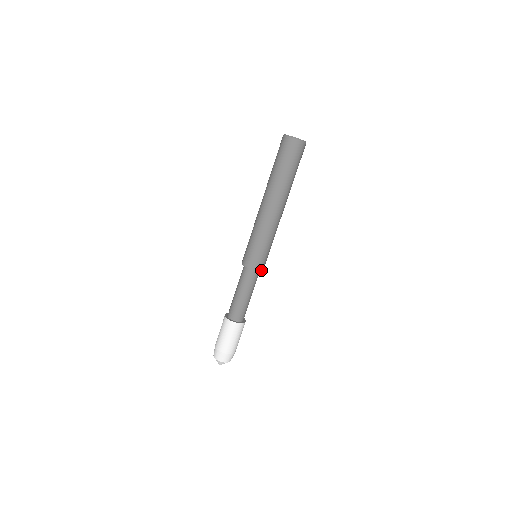
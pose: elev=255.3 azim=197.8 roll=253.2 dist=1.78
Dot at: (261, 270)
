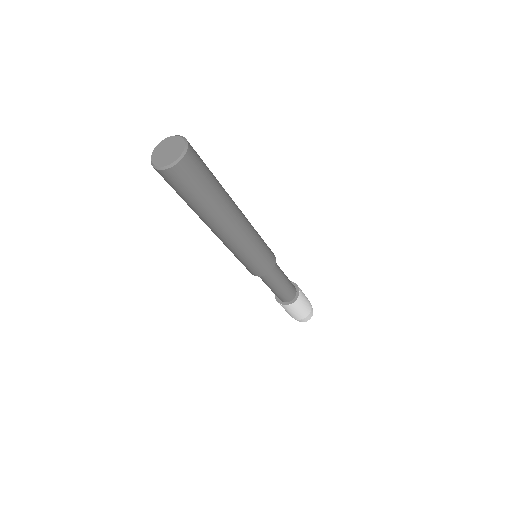
Dot at: (261, 275)
